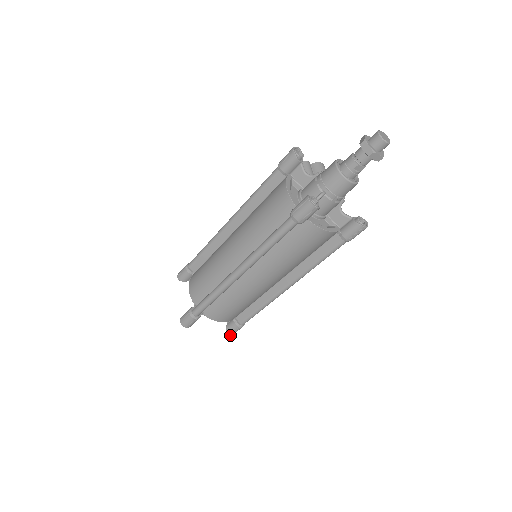
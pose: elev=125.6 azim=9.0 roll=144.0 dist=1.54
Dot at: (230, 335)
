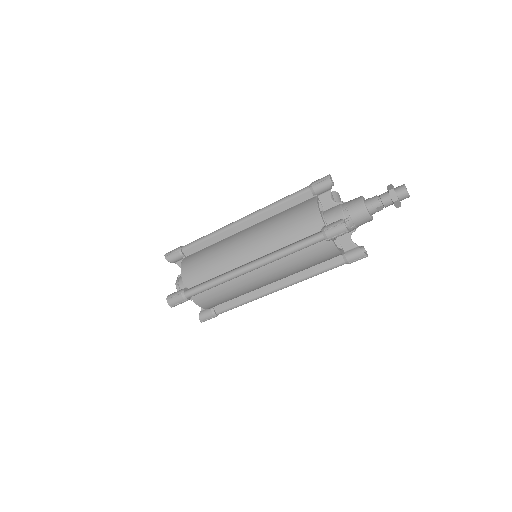
Dot at: (201, 322)
